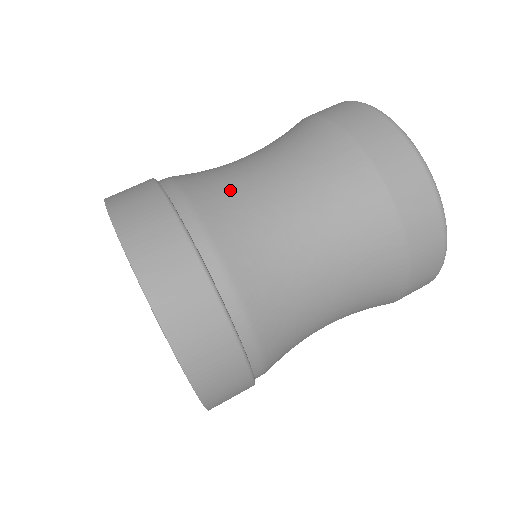
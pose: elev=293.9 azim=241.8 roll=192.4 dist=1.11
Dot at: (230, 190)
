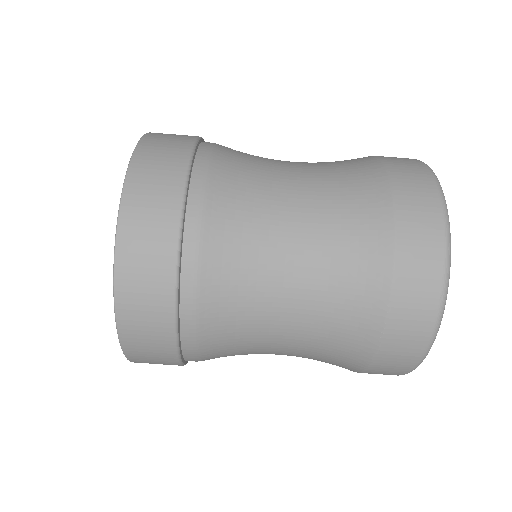
Dot at: (251, 189)
